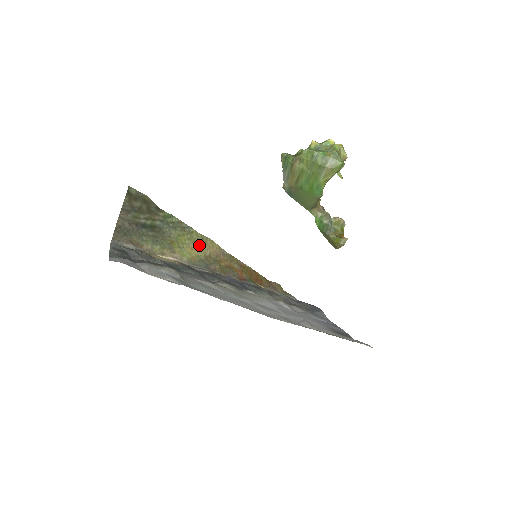
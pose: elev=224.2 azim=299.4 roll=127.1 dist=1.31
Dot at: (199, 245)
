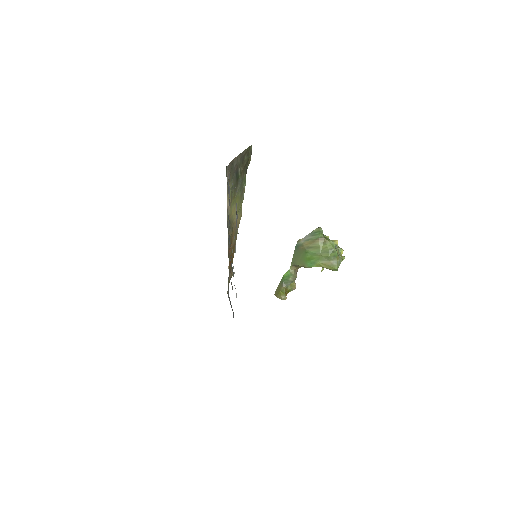
Dot at: (237, 212)
